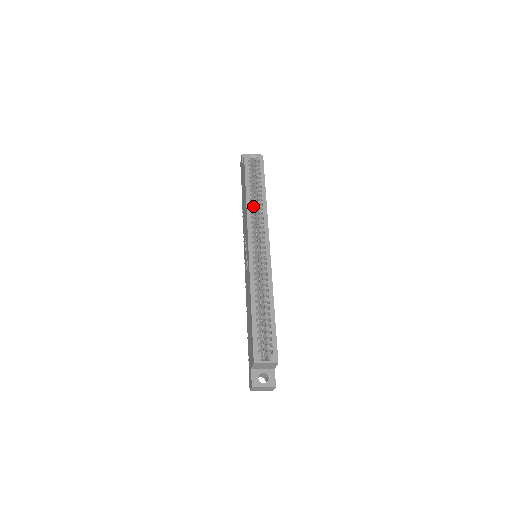
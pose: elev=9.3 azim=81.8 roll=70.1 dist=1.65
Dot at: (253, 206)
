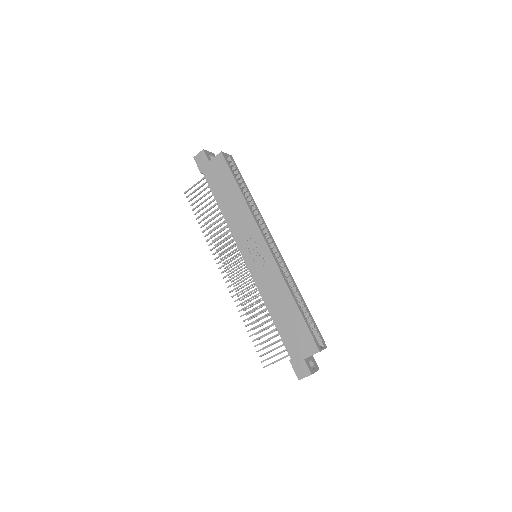
Dot at: (251, 207)
